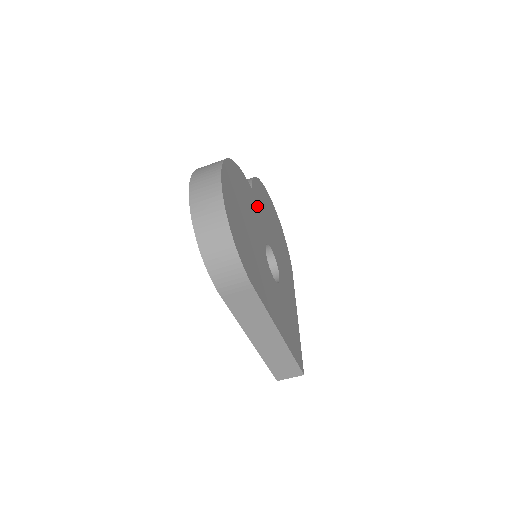
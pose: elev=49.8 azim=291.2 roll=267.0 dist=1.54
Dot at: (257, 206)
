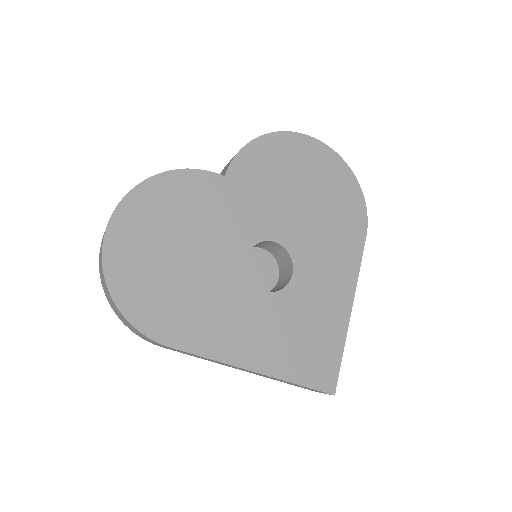
Dot at: (239, 195)
